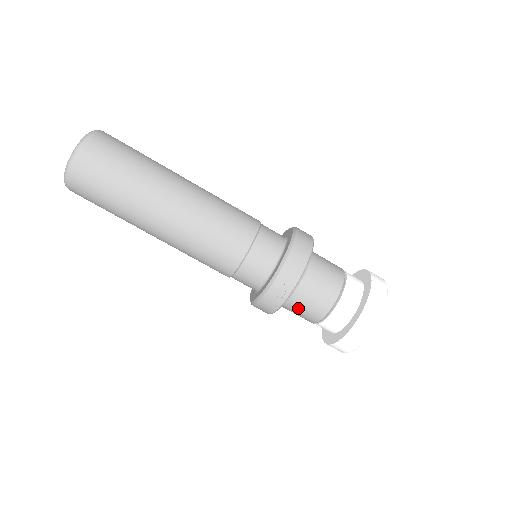
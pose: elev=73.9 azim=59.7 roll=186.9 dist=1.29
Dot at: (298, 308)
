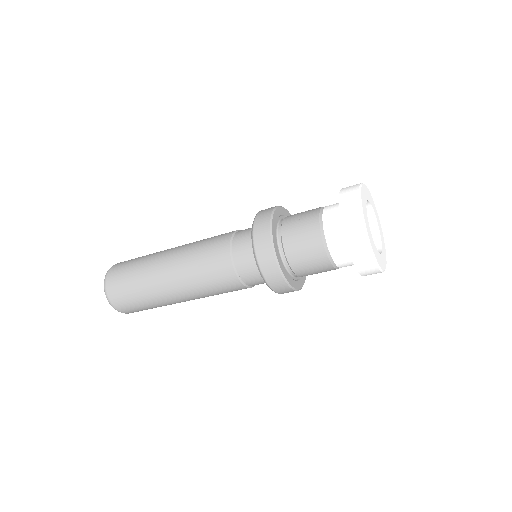
Dot at: occluded
